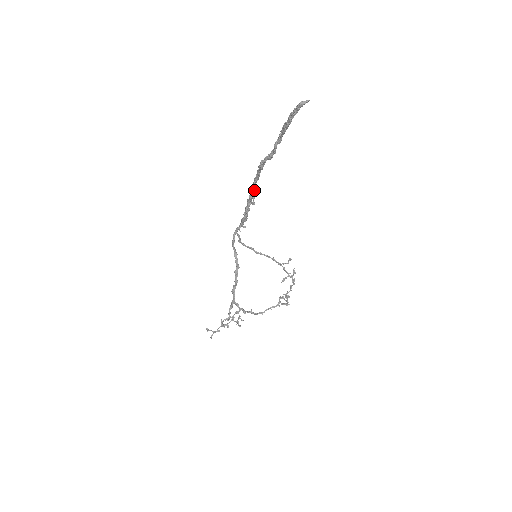
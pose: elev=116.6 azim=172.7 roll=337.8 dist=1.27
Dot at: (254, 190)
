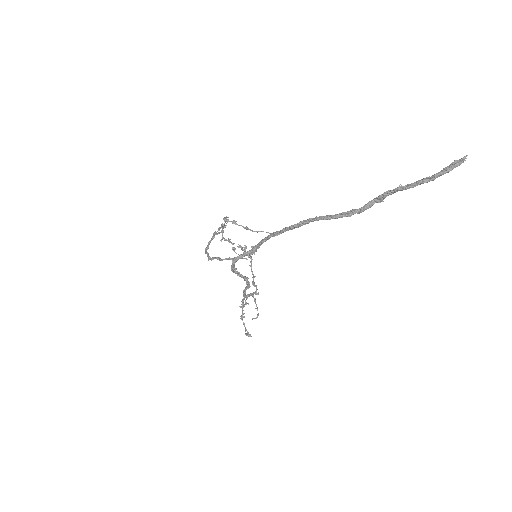
Dot at: (293, 228)
